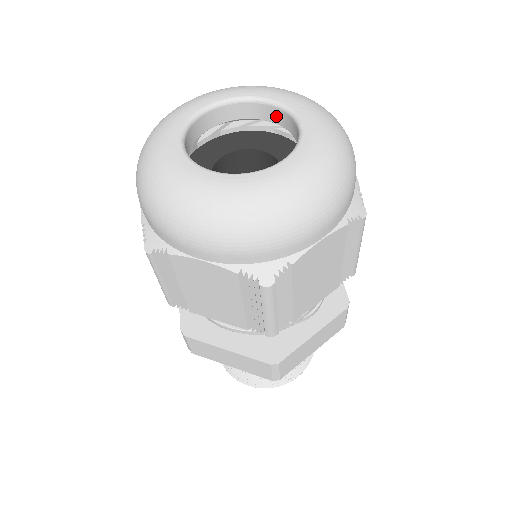
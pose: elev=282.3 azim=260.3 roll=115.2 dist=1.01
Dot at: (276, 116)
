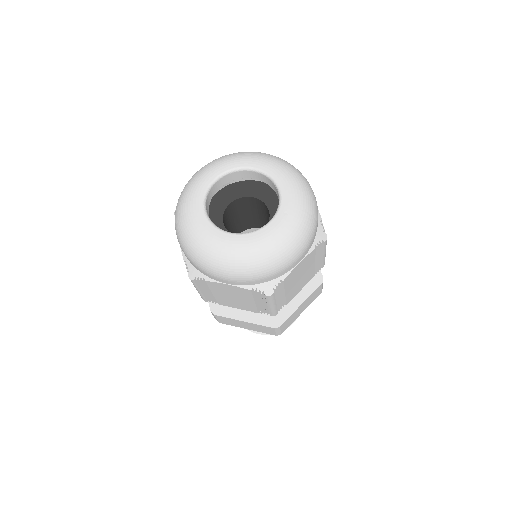
Dot at: occluded
